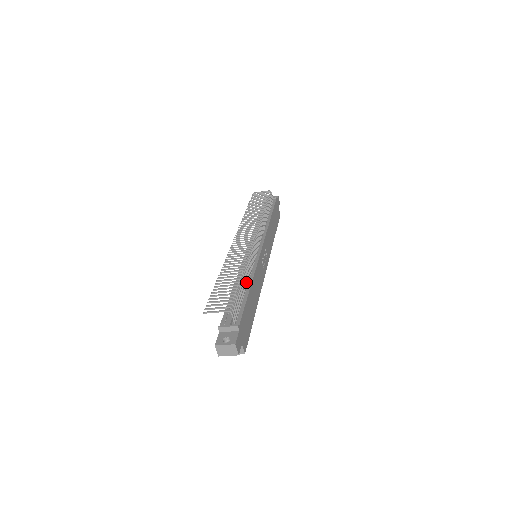
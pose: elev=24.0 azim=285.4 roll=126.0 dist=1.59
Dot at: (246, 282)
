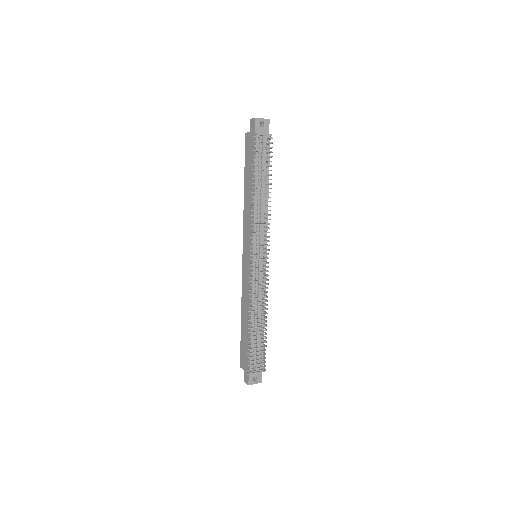
Dot at: (264, 320)
